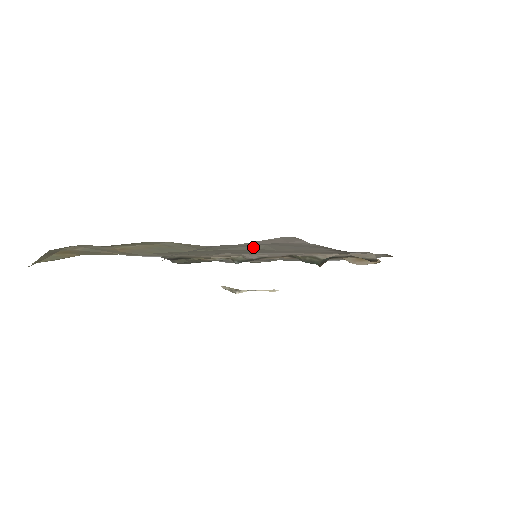
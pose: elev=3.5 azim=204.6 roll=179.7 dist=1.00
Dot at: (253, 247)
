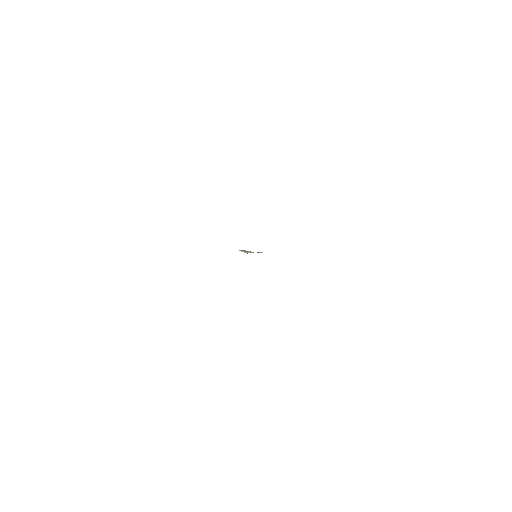
Dot at: occluded
